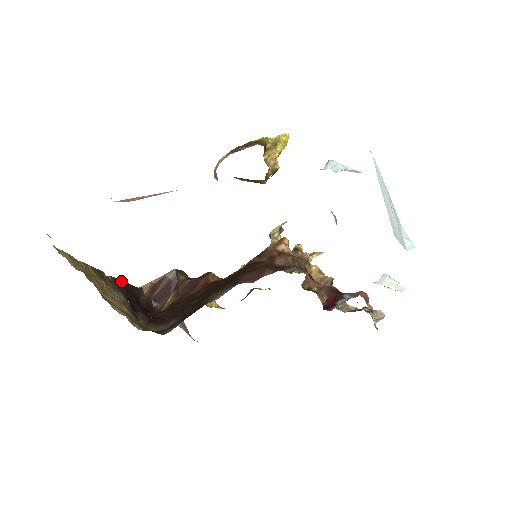
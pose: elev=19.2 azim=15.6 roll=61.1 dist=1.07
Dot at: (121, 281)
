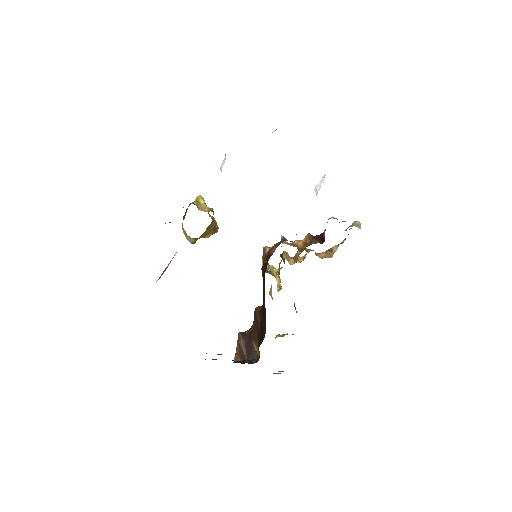
Dot at: (216, 359)
